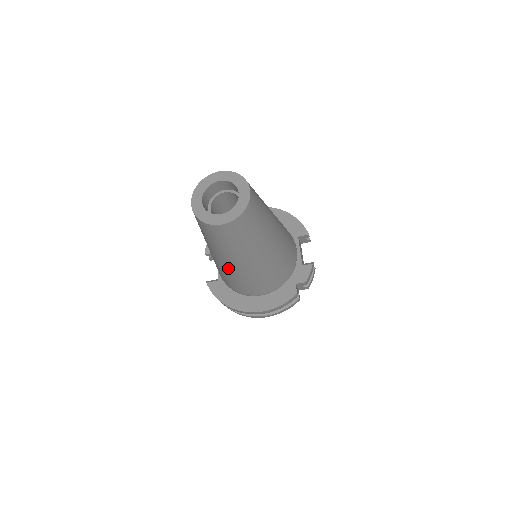
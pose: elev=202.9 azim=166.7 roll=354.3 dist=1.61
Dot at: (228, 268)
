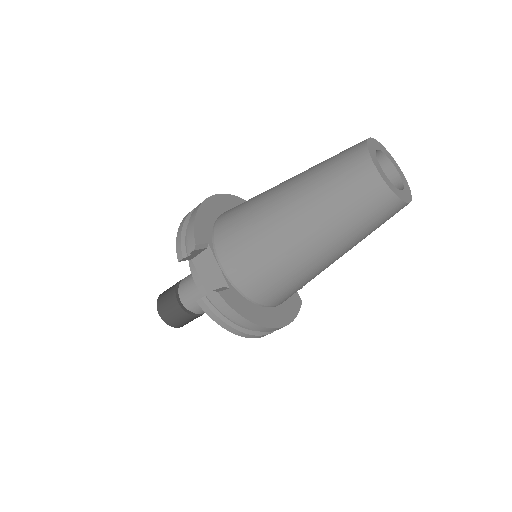
Dot at: (313, 264)
